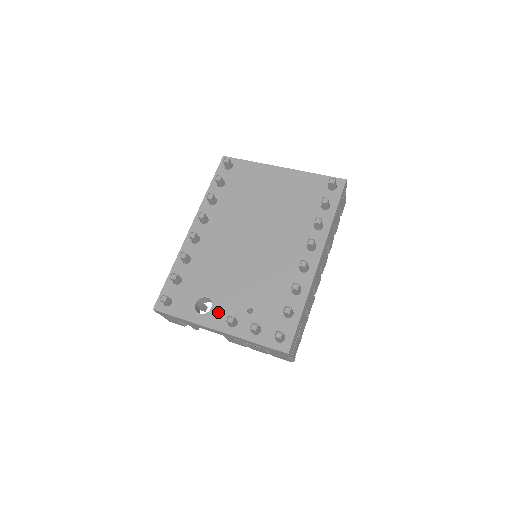
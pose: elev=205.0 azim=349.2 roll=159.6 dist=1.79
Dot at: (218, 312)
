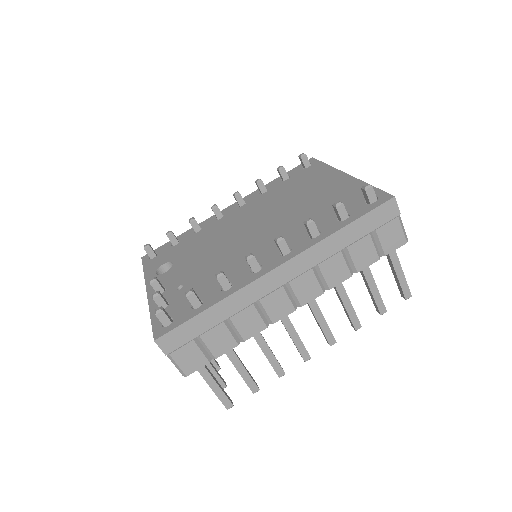
Dot at: (164, 277)
